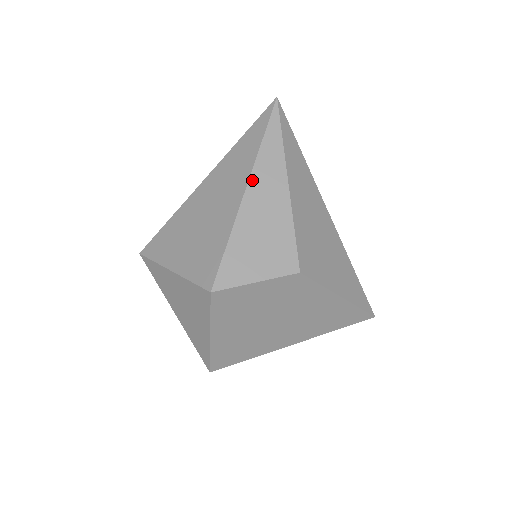
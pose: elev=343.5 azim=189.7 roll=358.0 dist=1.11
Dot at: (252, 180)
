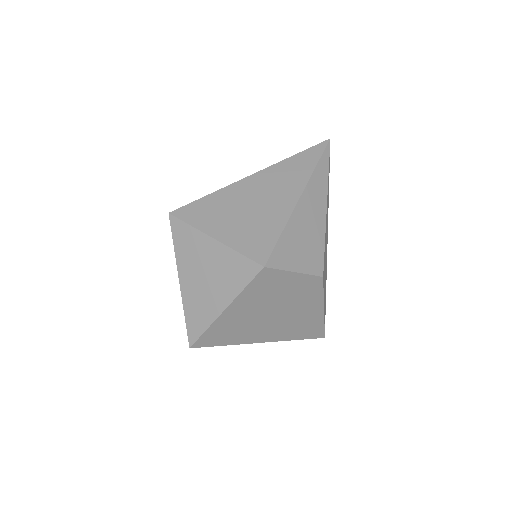
Dot at: (306, 191)
